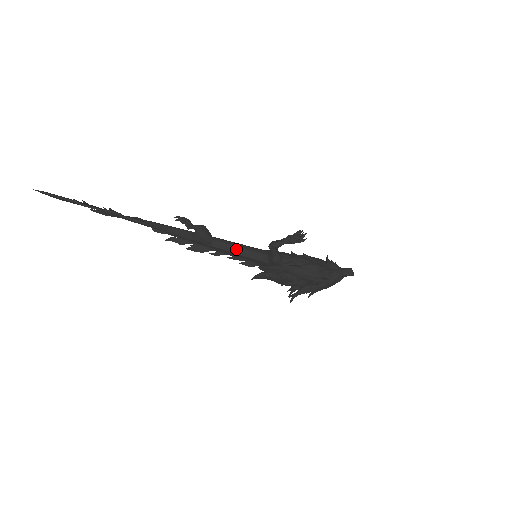
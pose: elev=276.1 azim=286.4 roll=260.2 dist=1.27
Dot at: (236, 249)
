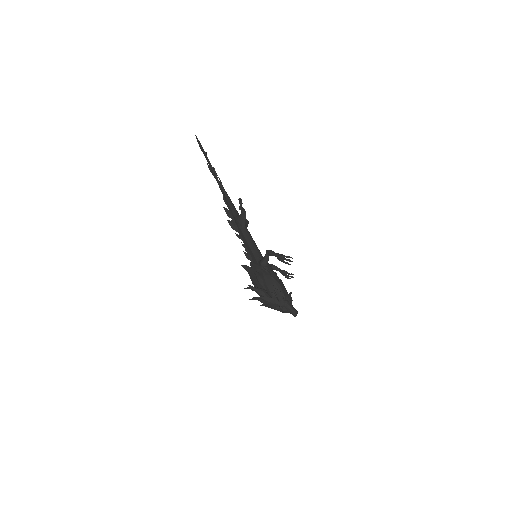
Dot at: (250, 241)
